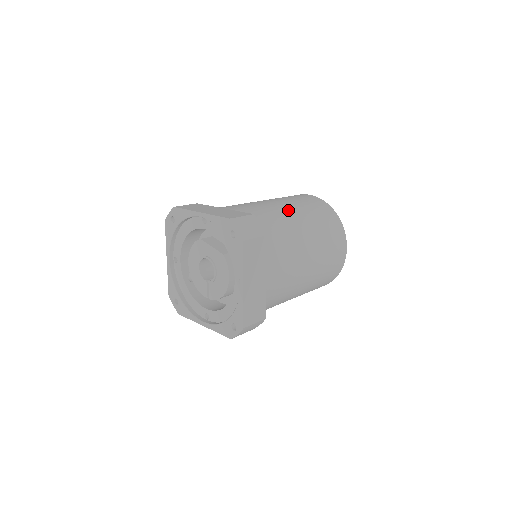
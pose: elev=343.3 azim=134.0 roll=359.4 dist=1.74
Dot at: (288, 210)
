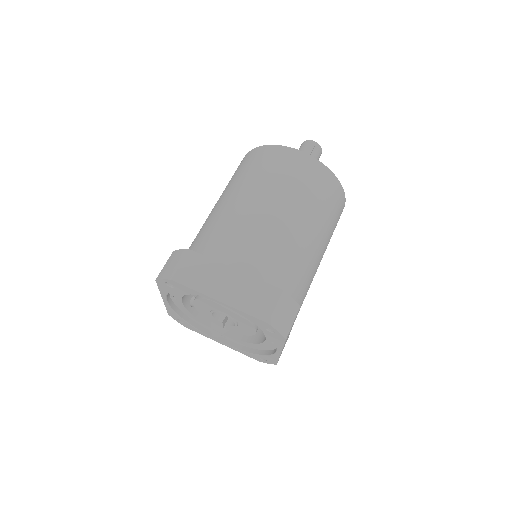
Dot at: (297, 222)
